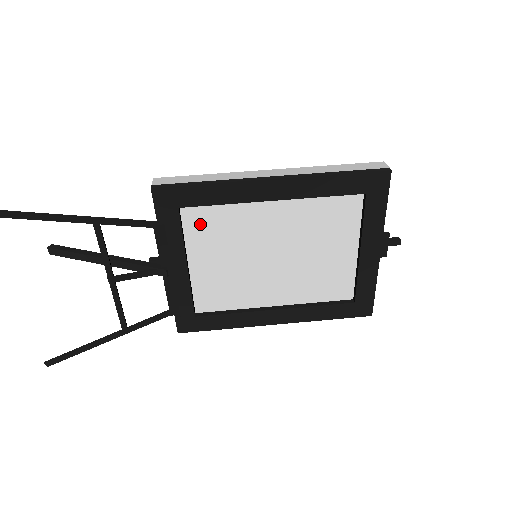
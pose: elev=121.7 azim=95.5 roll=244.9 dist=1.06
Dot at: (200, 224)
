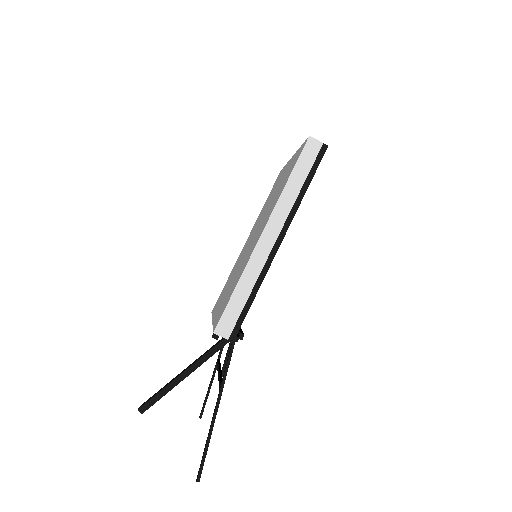
Dot at: occluded
